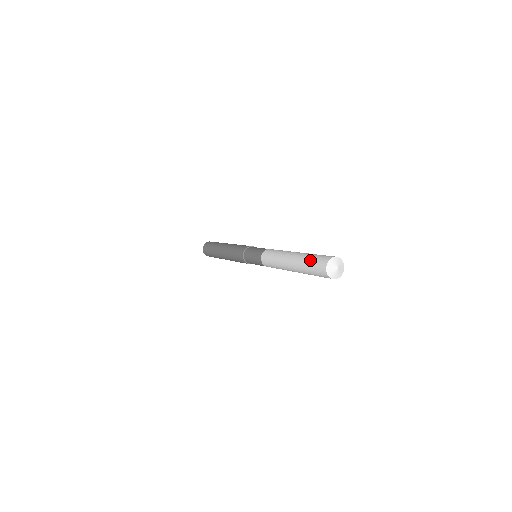
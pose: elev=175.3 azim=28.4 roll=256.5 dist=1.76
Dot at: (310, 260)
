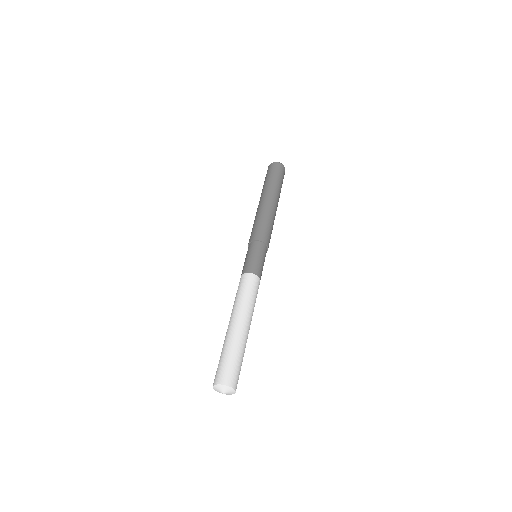
Dot at: occluded
